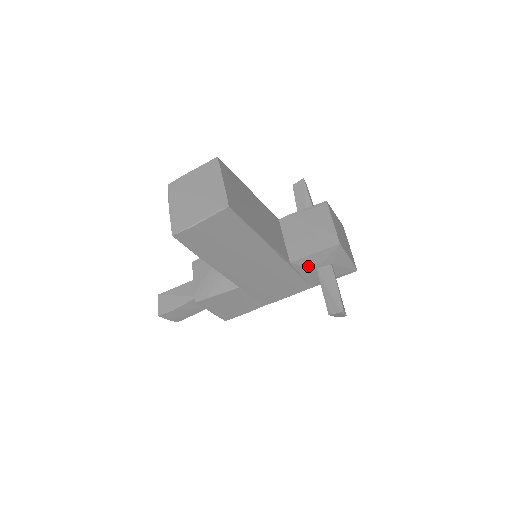
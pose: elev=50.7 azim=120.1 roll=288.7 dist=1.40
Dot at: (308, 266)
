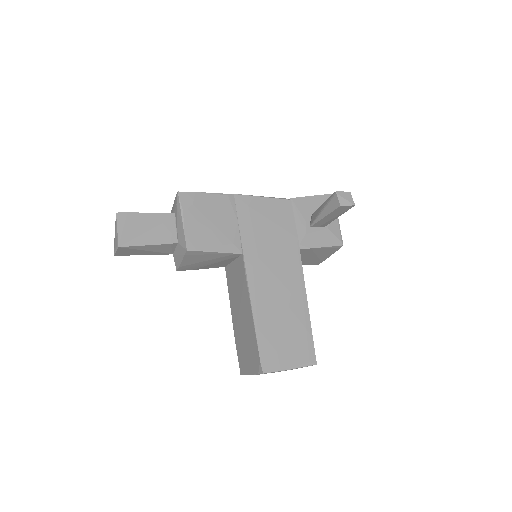
Dot at: occluded
